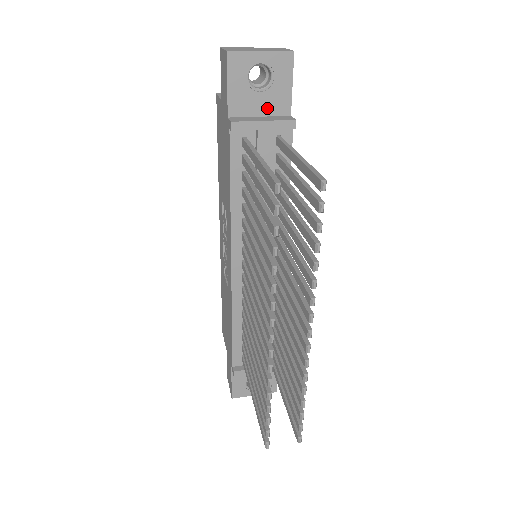
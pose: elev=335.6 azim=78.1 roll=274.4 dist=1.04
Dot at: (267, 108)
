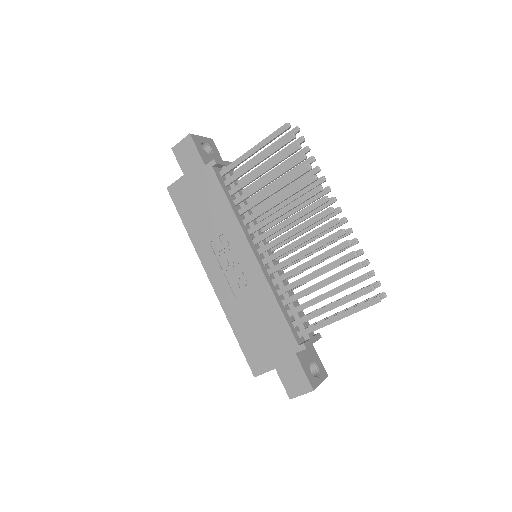
Dot at: occluded
